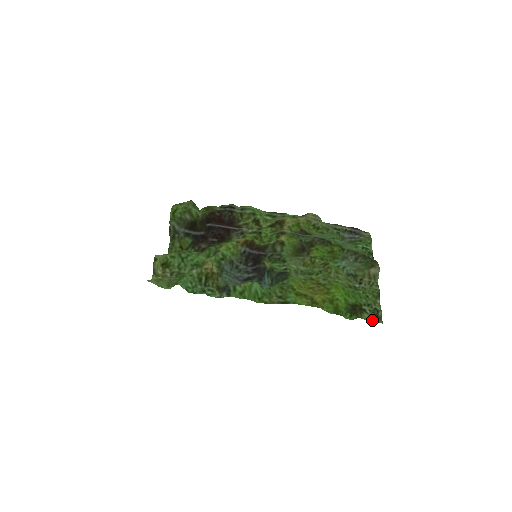
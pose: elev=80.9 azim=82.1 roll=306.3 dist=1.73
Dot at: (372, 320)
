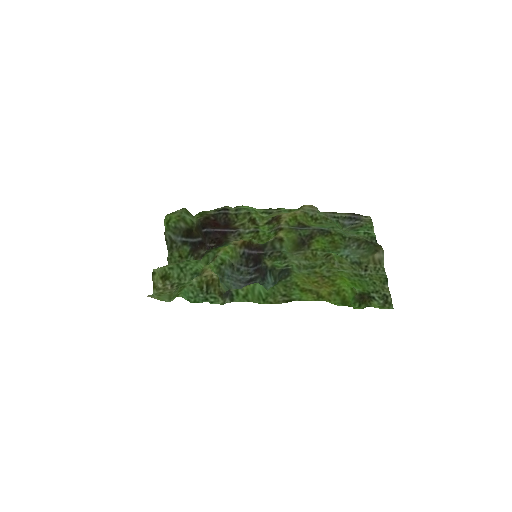
Dot at: (382, 307)
